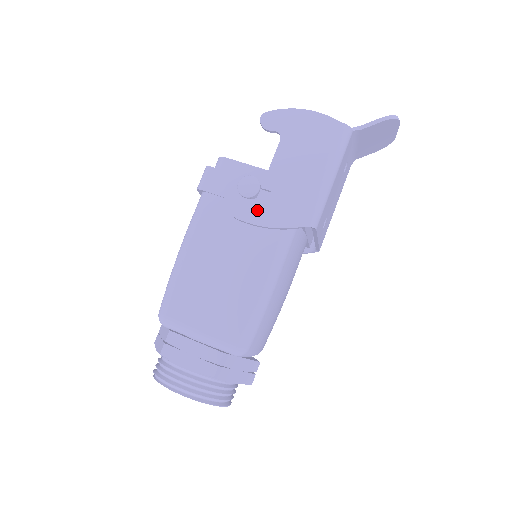
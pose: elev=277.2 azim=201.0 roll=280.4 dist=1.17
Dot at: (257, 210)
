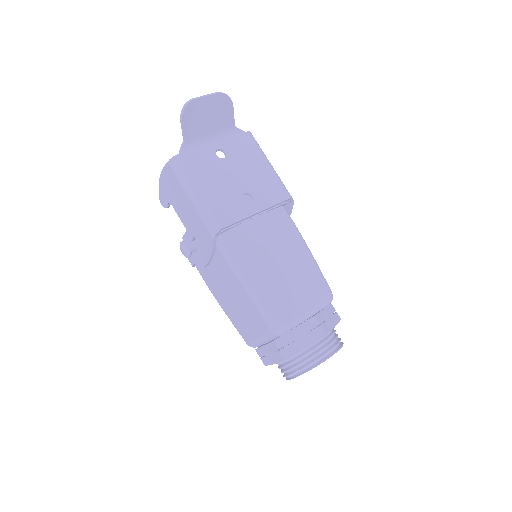
Dot at: (202, 253)
